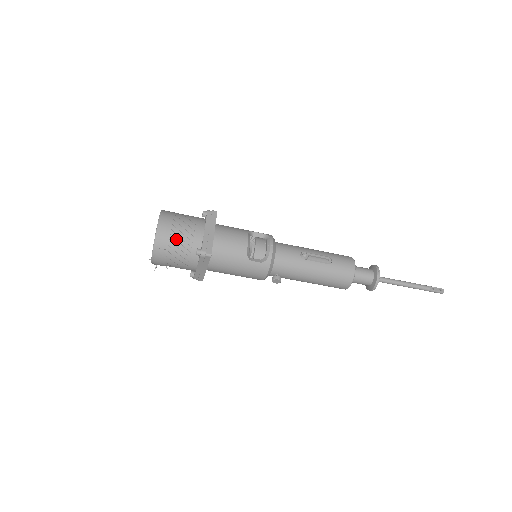
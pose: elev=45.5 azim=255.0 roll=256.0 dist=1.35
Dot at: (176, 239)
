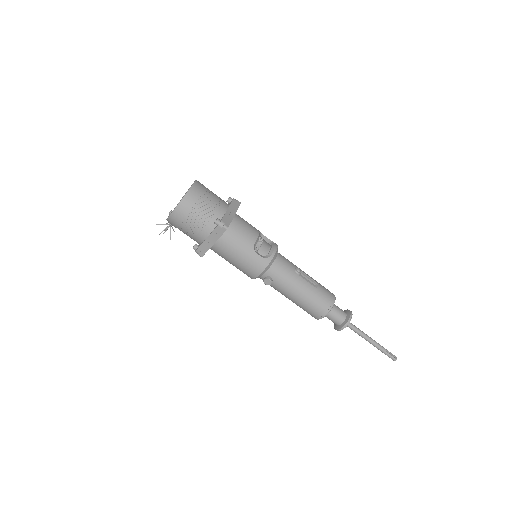
Dot at: (203, 203)
